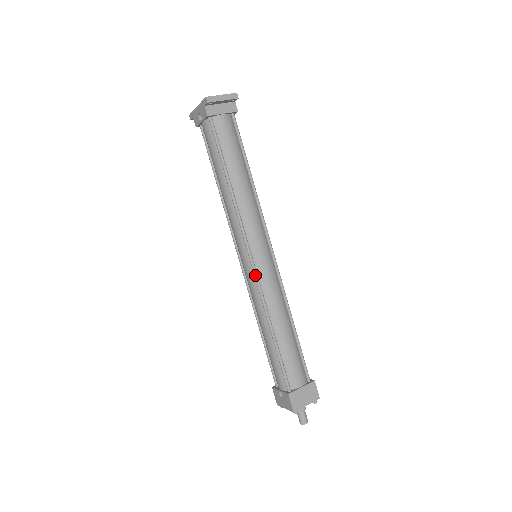
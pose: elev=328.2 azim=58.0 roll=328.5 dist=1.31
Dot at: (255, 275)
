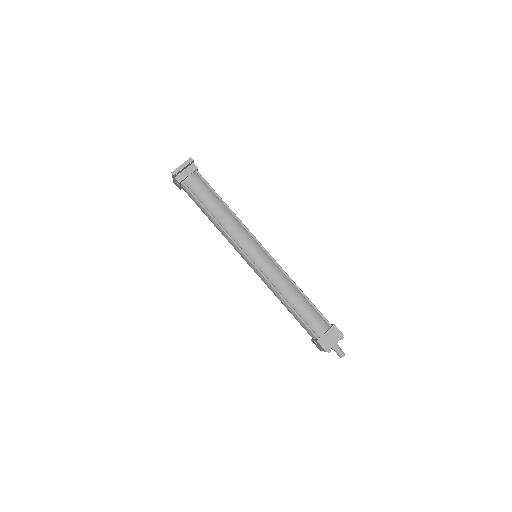
Dot at: (258, 270)
